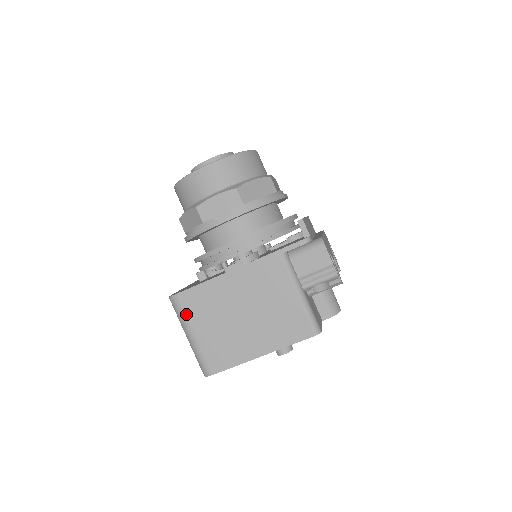
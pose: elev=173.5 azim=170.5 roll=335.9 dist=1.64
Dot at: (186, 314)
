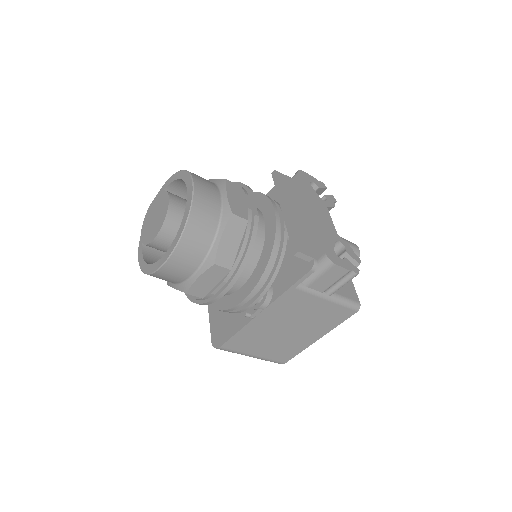
Dot at: (238, 351)
